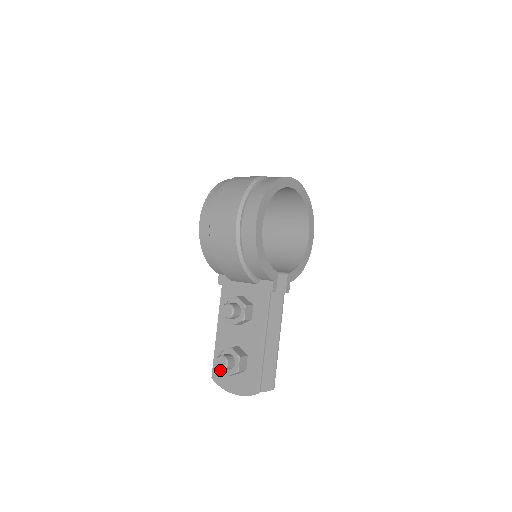
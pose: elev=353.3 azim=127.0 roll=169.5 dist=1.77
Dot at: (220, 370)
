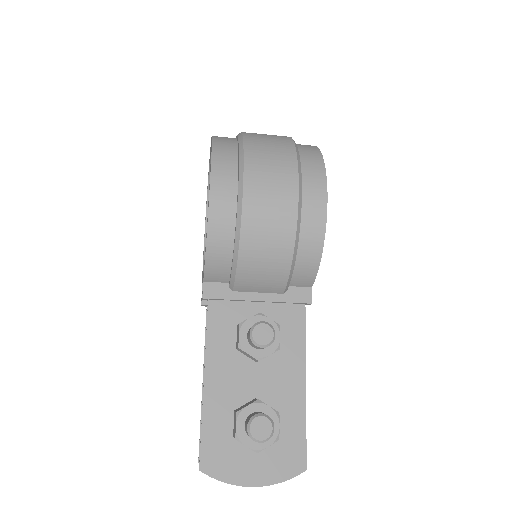
Dot at: (219, 450)
